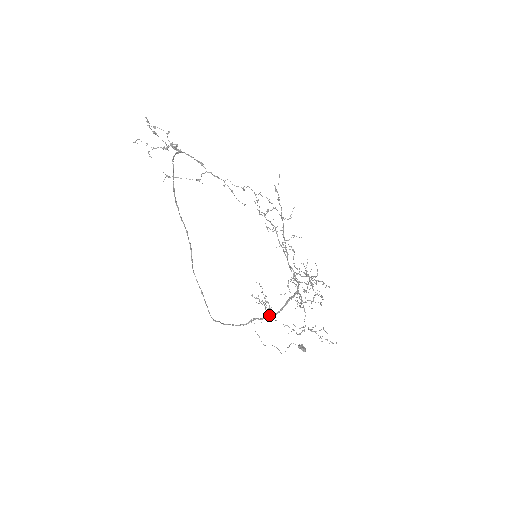
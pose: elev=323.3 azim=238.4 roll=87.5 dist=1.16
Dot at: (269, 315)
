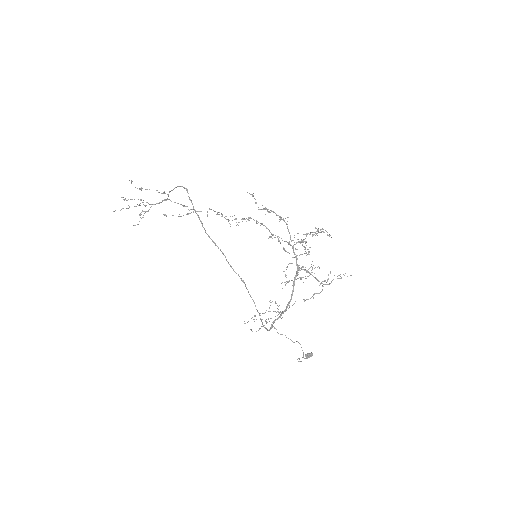
Dot at: (283, 311)
